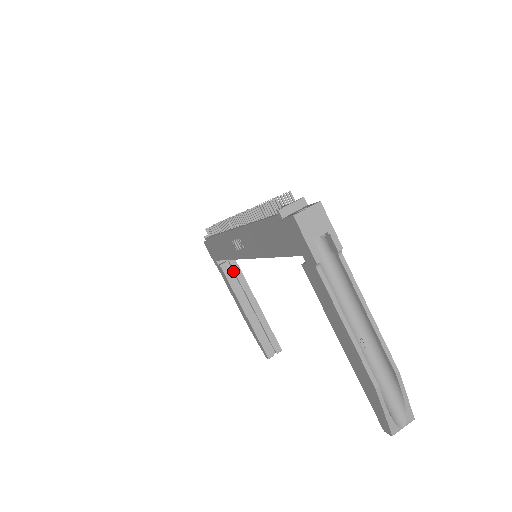
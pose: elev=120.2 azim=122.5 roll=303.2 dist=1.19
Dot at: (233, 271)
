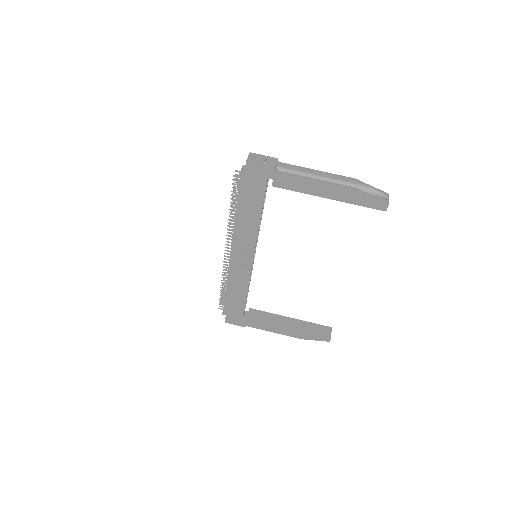
Dot at: (257, 316)
